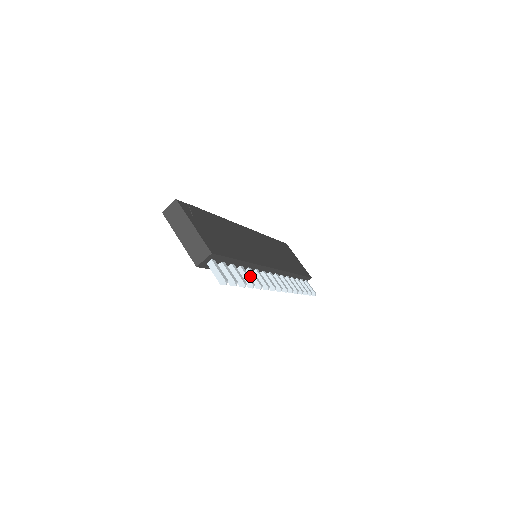
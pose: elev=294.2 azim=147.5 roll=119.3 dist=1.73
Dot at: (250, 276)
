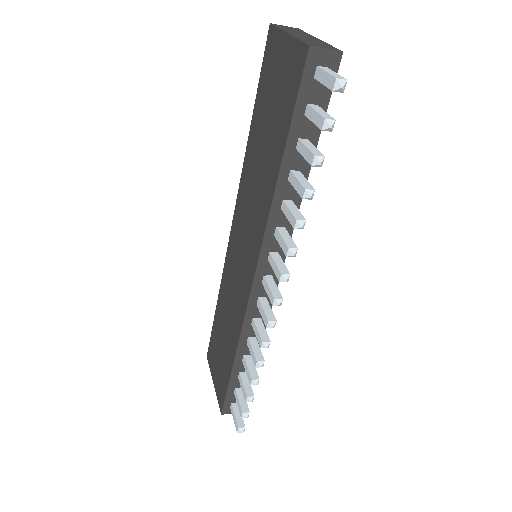
Dot at: (291, 207)
